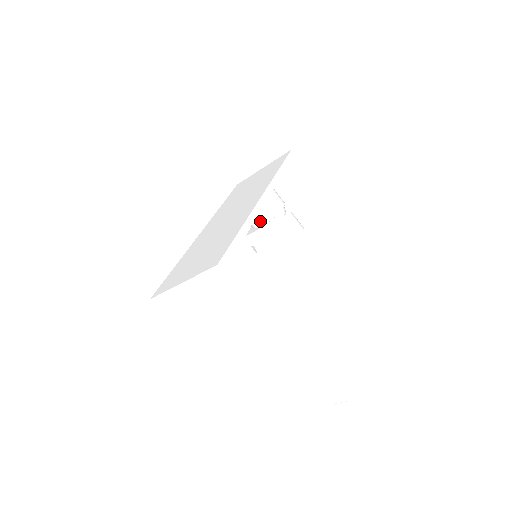
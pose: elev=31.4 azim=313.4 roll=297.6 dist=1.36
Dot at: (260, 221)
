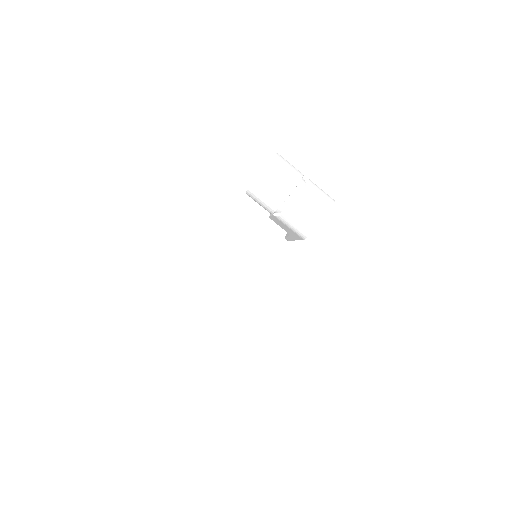
Dot at: (267, 210)
